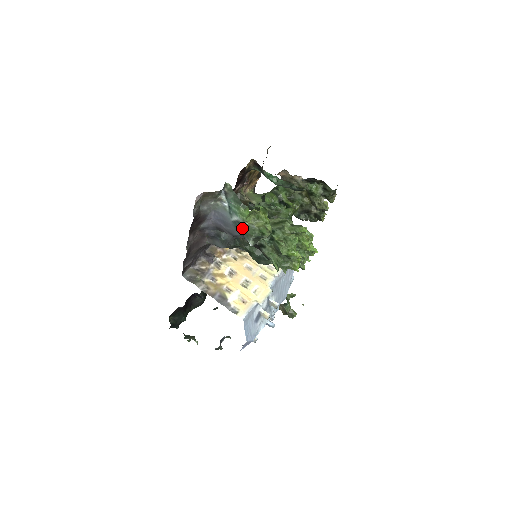
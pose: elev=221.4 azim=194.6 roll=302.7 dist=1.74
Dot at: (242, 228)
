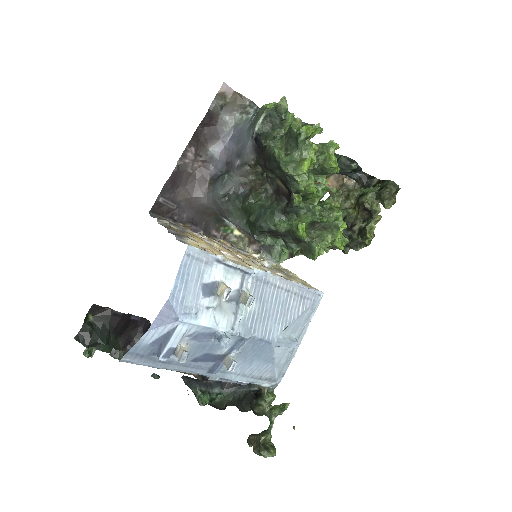
Dot at: (256, 117)
